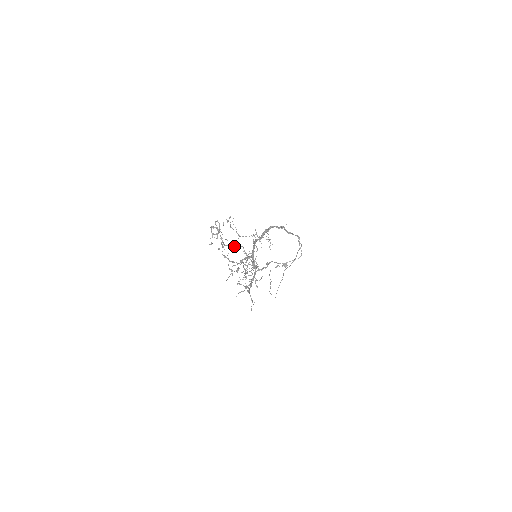
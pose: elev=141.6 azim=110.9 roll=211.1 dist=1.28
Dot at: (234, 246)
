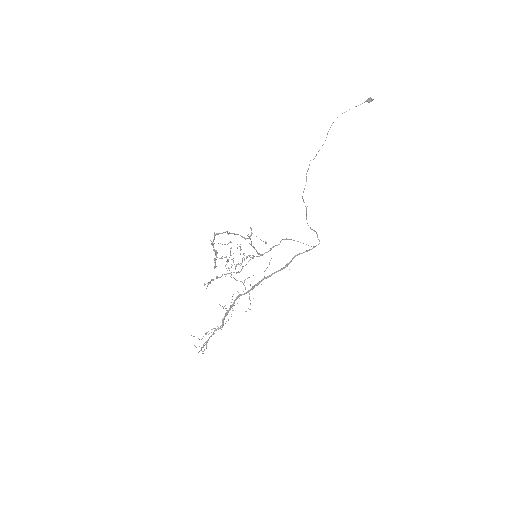
Dot at: (241, 236)
